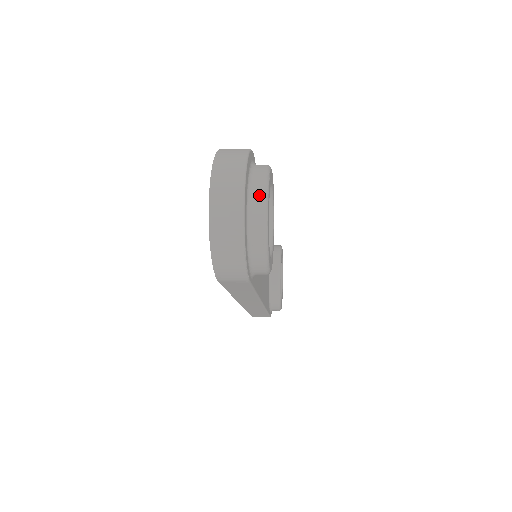
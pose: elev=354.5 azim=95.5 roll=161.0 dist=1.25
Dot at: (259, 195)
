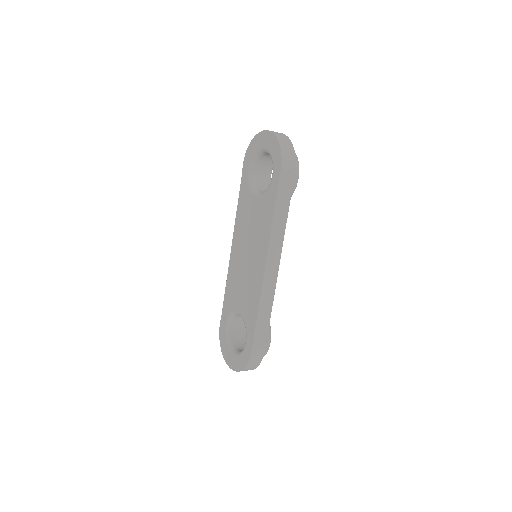
Dot at: occluded
